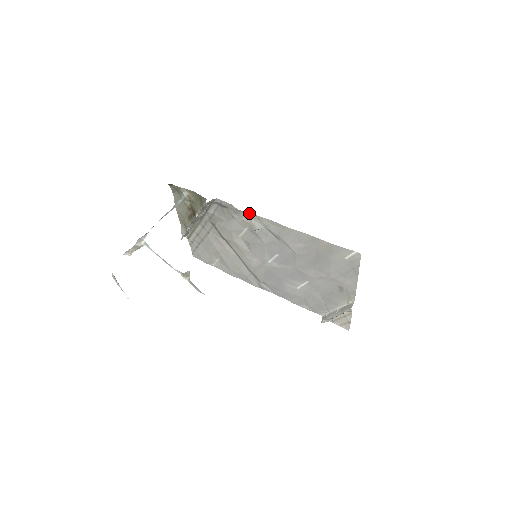
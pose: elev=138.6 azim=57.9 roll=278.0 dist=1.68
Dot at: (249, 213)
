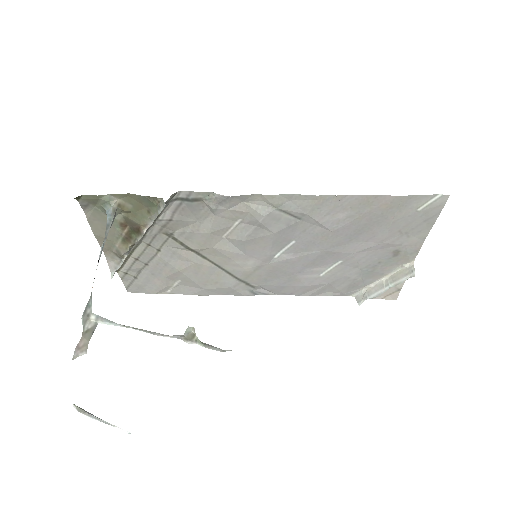
Dot at: (248, 196)
